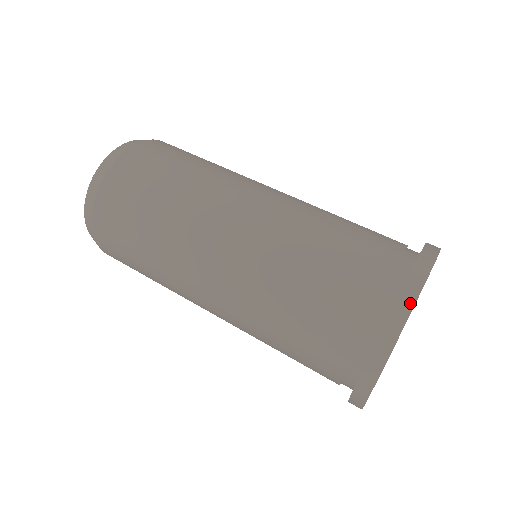
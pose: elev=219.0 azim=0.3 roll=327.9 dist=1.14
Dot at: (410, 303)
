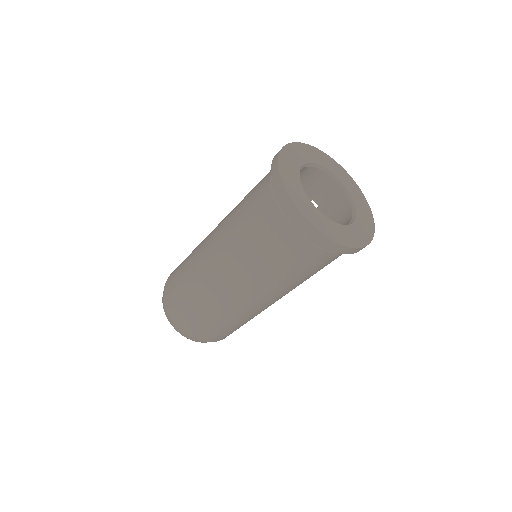
Dot at: (277, 155)
